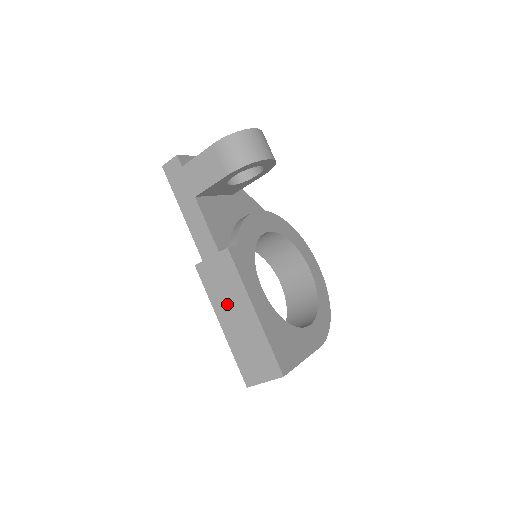
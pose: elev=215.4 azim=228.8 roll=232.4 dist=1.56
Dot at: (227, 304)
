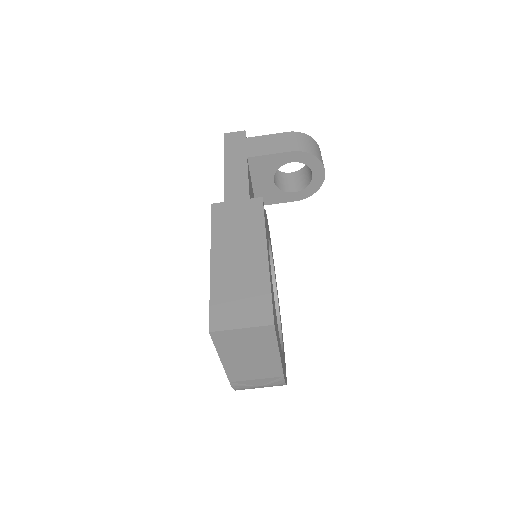
Dot at: (233, 241)
